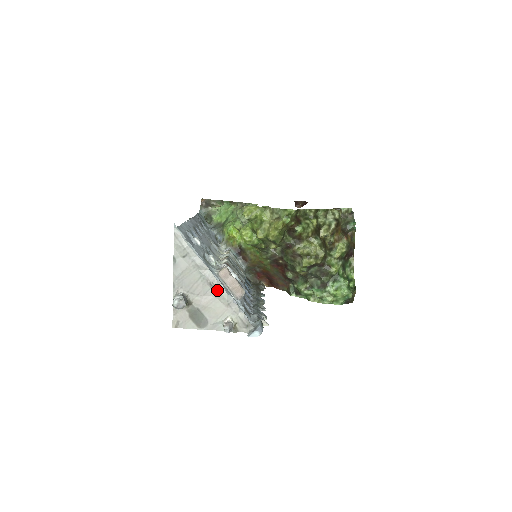
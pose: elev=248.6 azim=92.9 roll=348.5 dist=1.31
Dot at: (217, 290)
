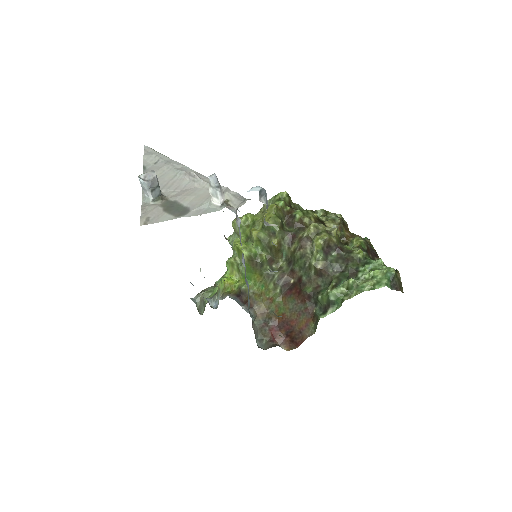
Dot at: (198, 176)
